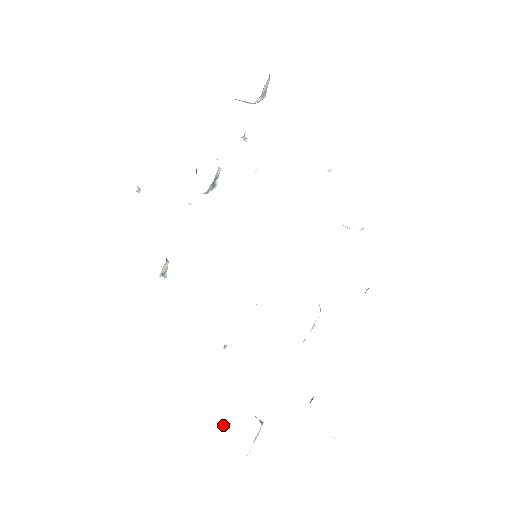
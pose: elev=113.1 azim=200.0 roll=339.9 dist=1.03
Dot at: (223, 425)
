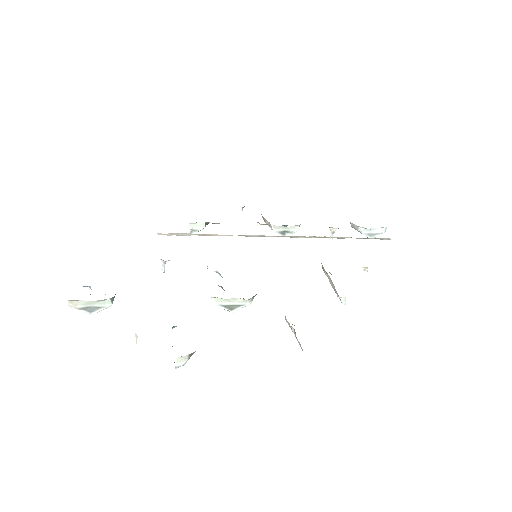
Dot at: (89, 287)
